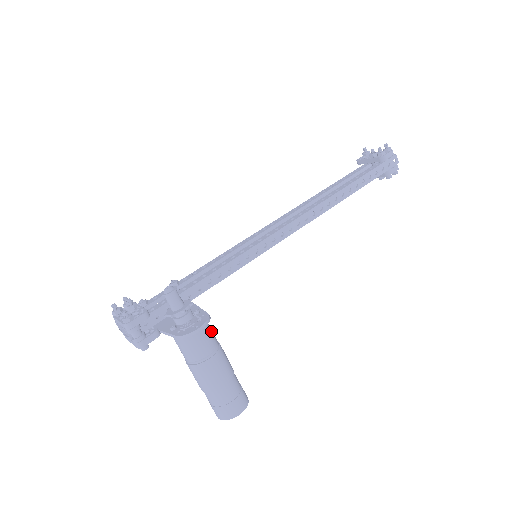
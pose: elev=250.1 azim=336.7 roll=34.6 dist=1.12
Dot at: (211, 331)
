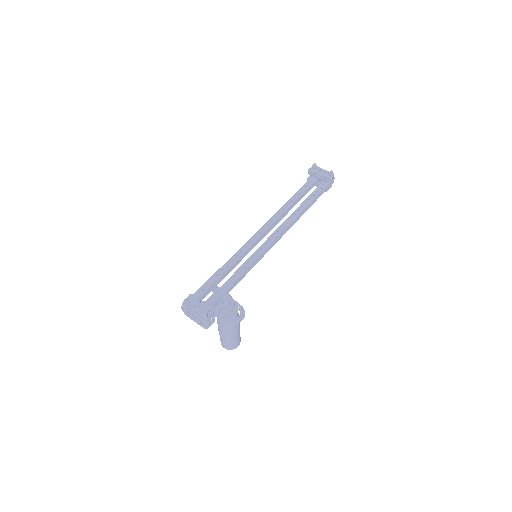
Dot at: occluded
